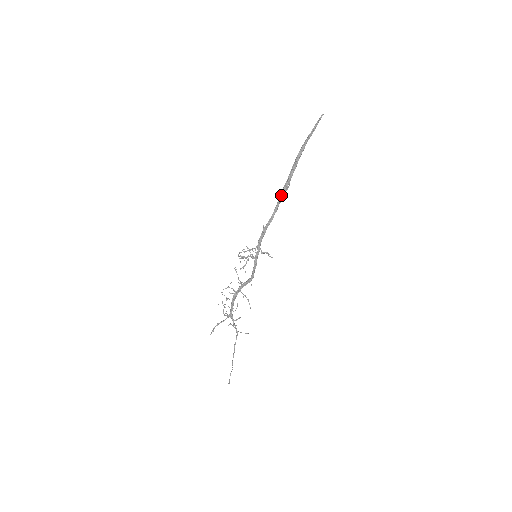
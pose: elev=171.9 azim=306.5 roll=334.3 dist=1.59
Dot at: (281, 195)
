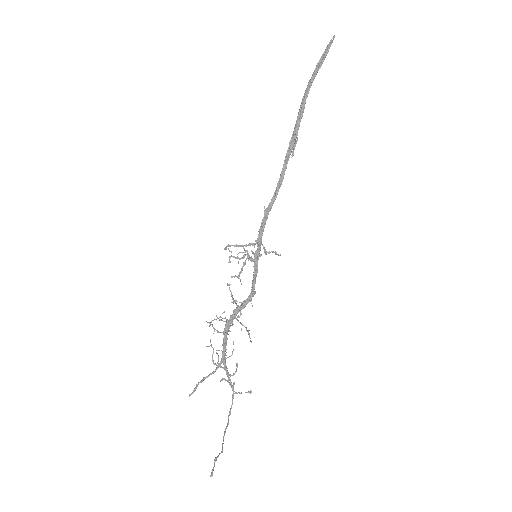
Dot at: (286, 157)
